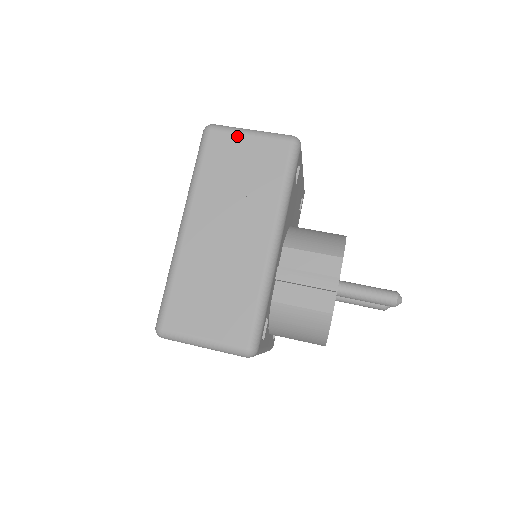
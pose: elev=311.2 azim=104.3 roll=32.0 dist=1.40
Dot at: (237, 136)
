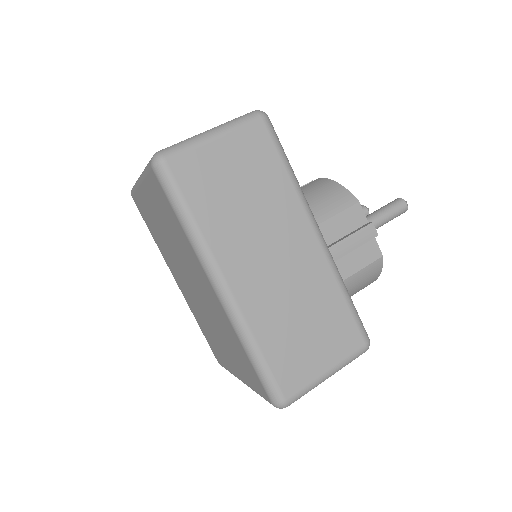
Dot at: (203, 149)
